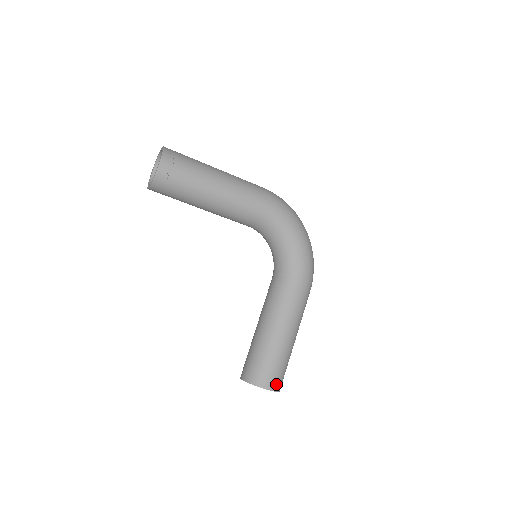
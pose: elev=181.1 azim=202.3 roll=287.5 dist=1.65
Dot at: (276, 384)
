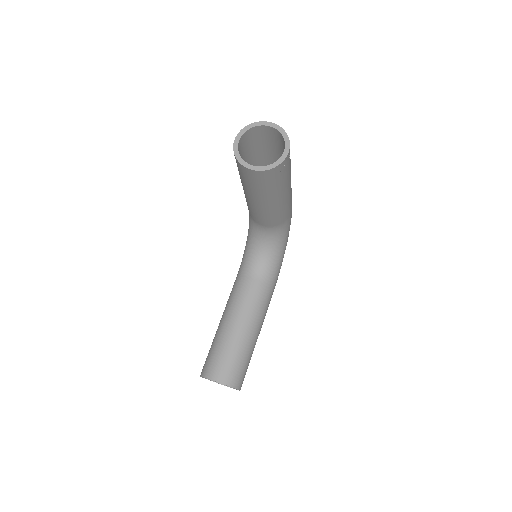
Dot at: occluded
